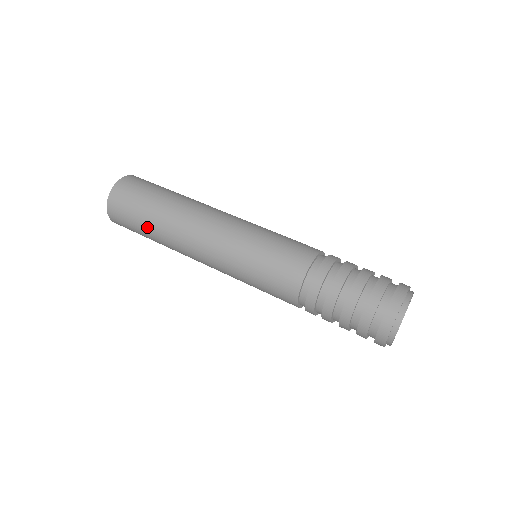
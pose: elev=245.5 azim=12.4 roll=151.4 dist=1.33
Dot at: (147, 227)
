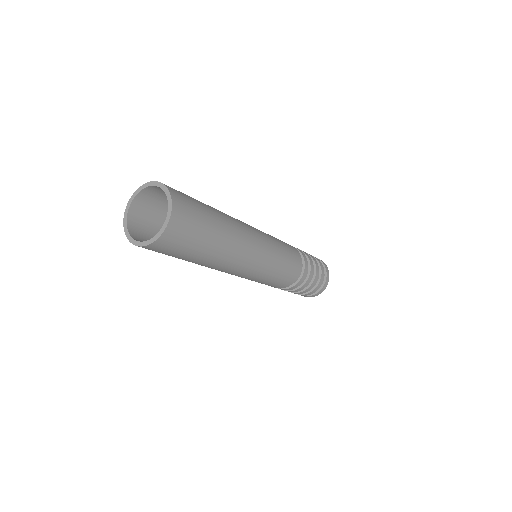
Dot at: (195, 259)
